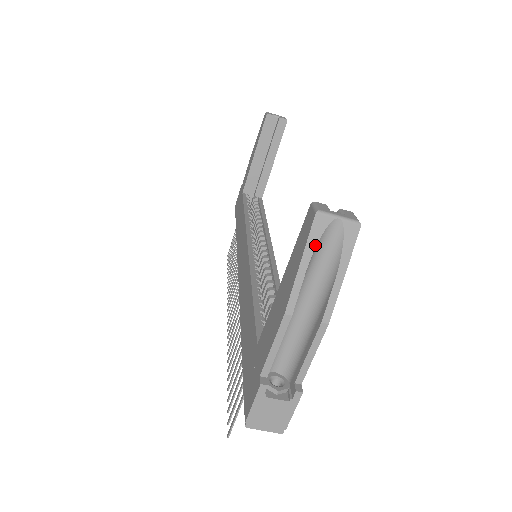
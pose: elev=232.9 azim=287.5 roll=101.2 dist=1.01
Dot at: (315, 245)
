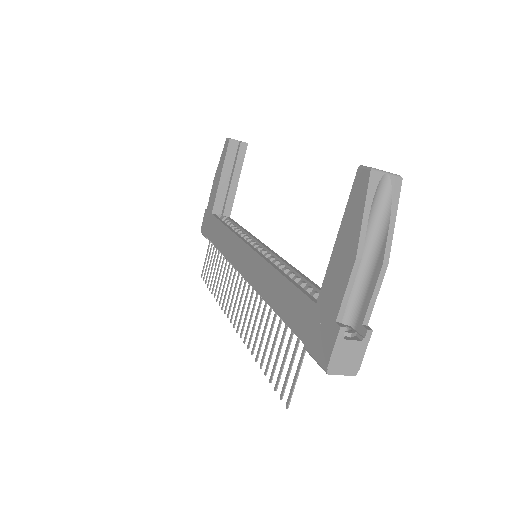
Dot at: (373, 196)
